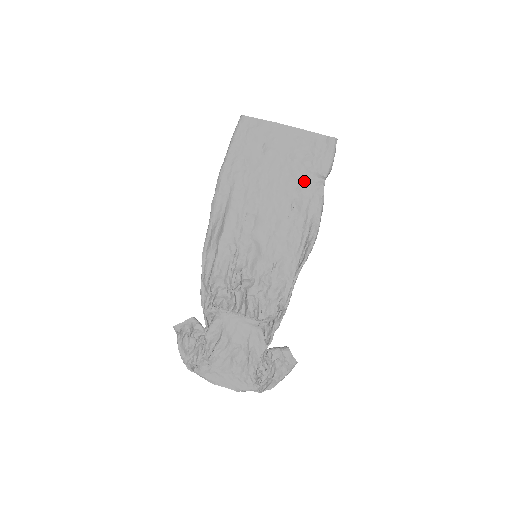
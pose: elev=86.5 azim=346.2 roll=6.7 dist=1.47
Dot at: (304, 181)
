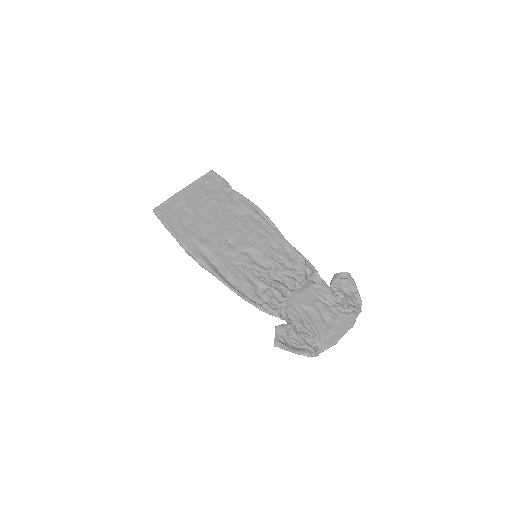
Dot at: (225, 200)
